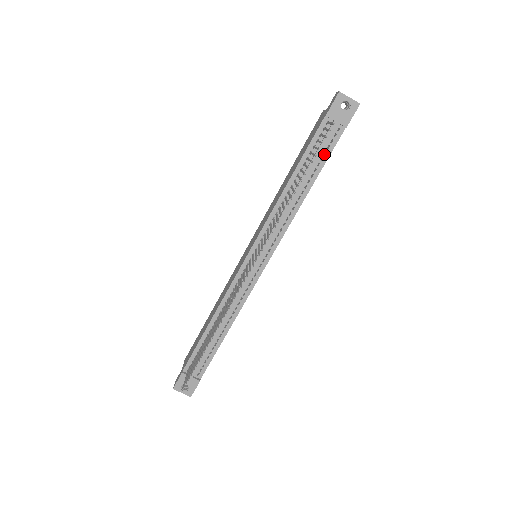
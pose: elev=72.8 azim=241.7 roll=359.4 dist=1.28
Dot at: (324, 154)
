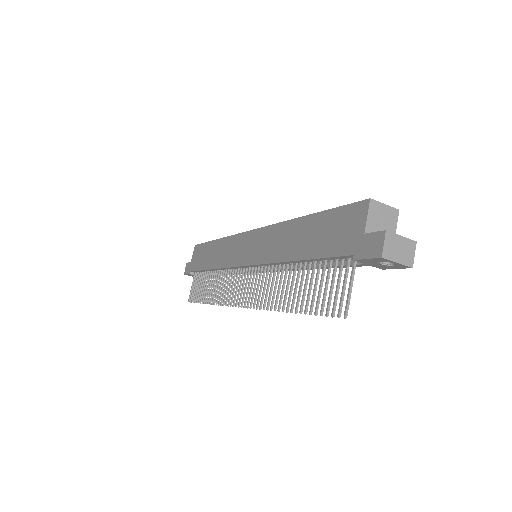
Dot at: occluded
